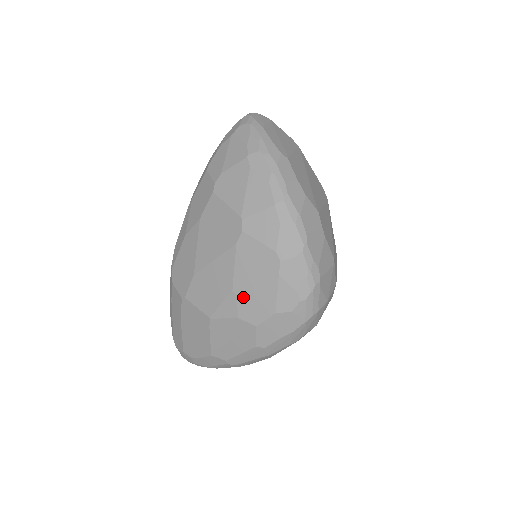
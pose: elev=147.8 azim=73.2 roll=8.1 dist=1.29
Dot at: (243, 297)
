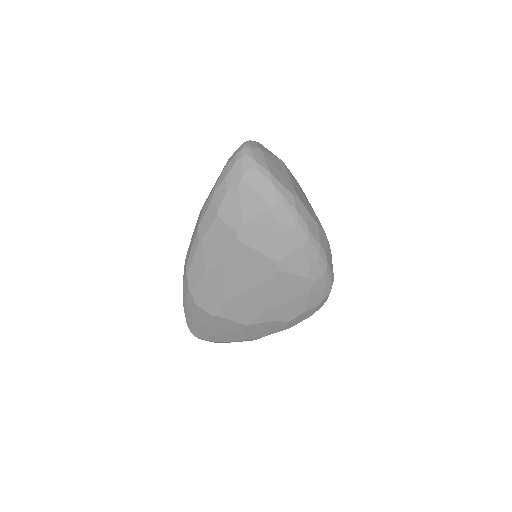
Dot at: (279, 309)
